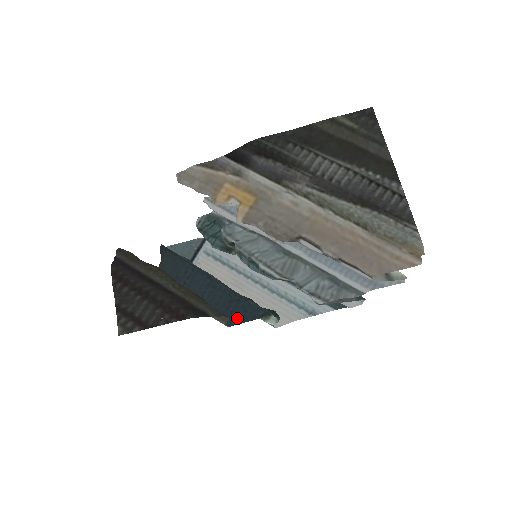
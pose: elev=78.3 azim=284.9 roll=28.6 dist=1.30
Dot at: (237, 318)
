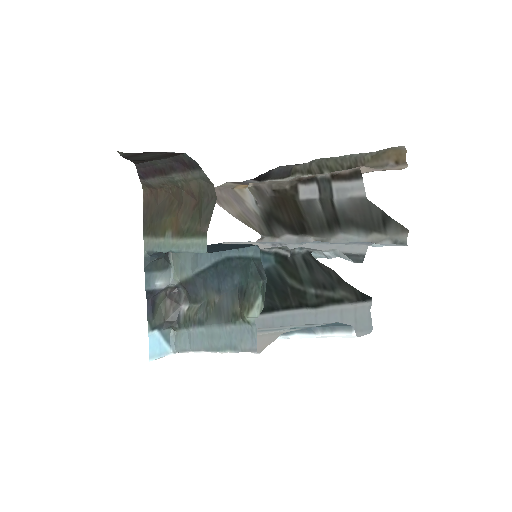
Dot at: (220, 250)
